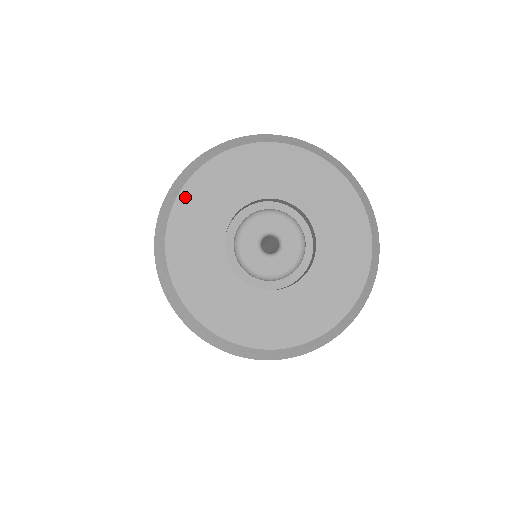
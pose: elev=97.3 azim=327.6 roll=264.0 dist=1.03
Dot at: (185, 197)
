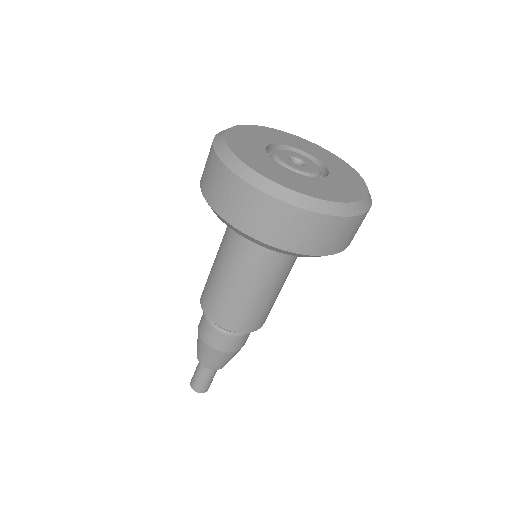
Dot at: (236, 129)
